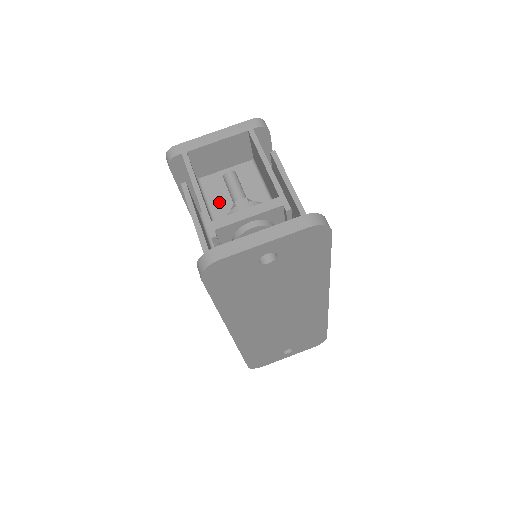
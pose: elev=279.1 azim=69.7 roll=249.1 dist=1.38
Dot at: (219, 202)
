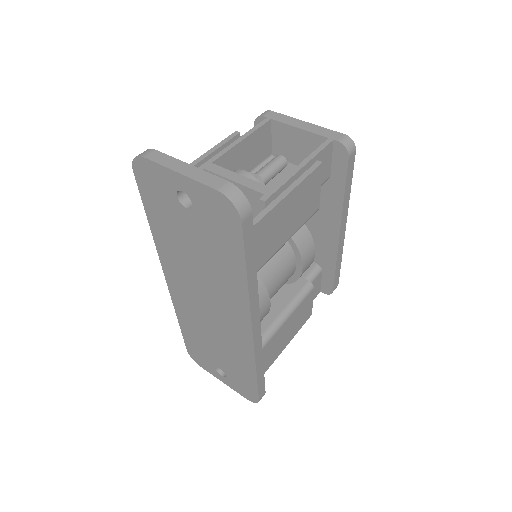
Dot at: occluded
